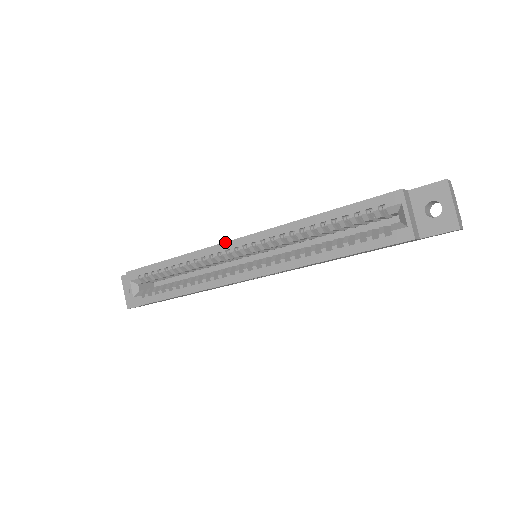
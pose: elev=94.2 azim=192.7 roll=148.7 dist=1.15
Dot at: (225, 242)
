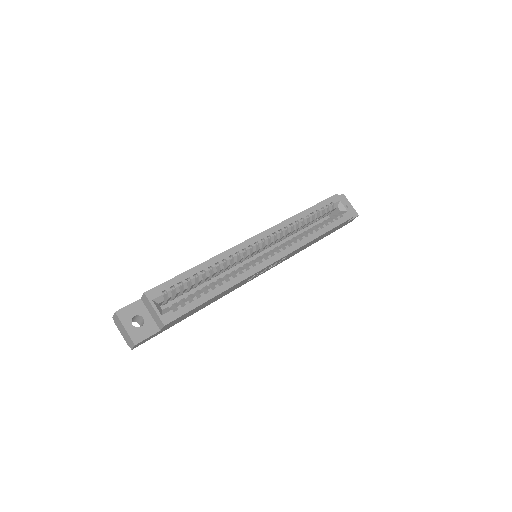
Dot at: (246, 240)
